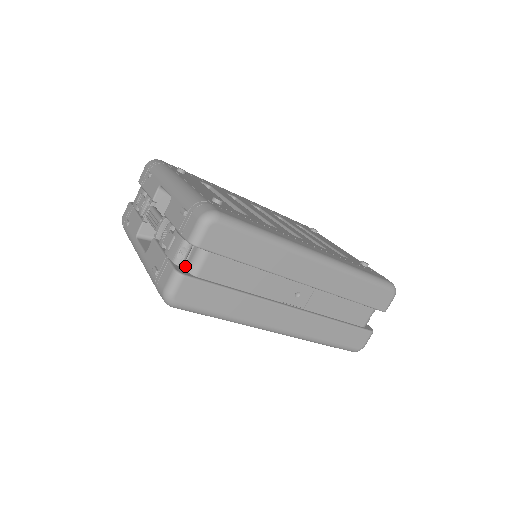
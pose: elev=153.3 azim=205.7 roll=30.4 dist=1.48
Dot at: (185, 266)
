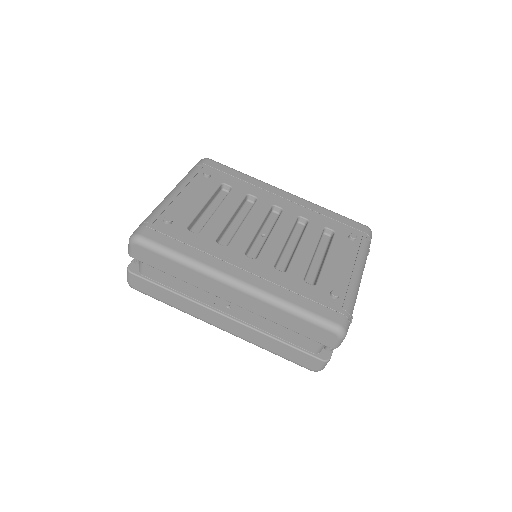
Dot at: occluded
